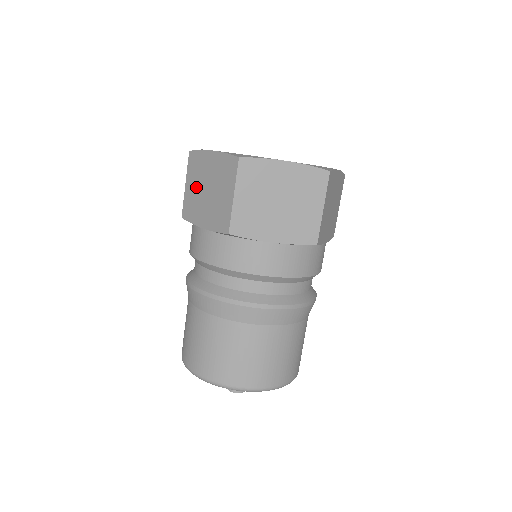
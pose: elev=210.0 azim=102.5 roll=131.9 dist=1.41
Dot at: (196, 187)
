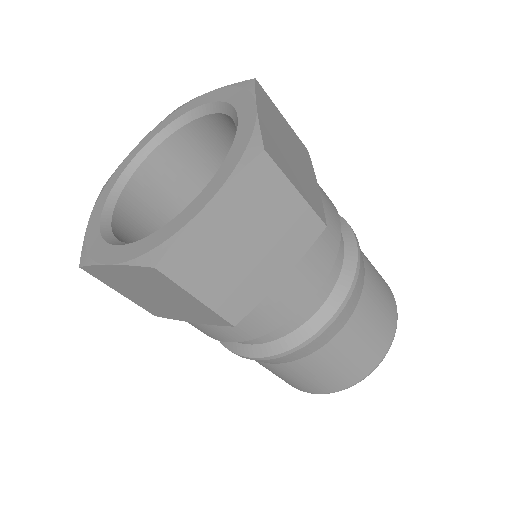
Dot at: occluded
